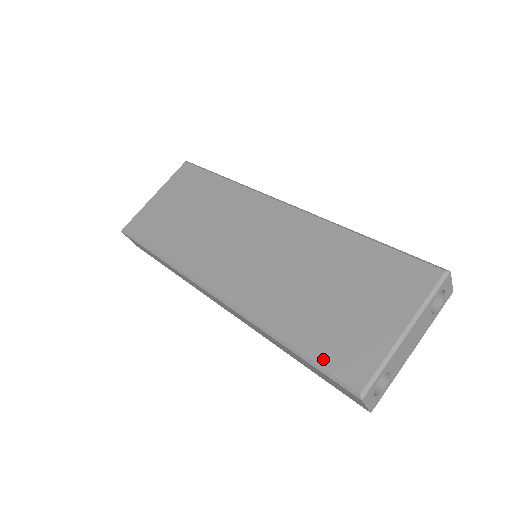
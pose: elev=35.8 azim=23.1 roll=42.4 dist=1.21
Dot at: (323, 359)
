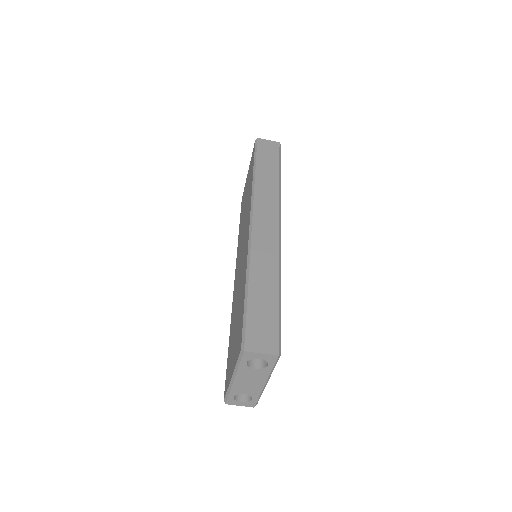
Dot at: (227, 367)
